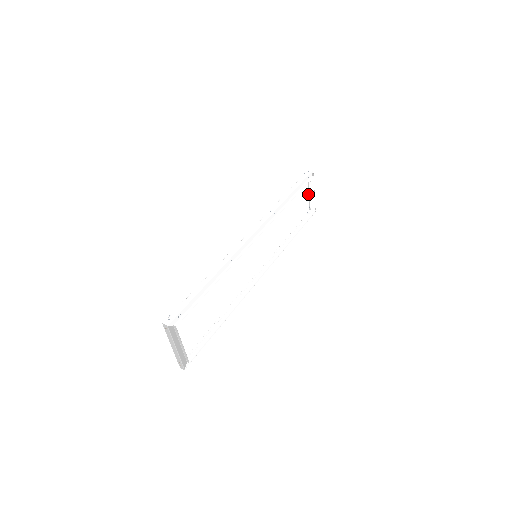
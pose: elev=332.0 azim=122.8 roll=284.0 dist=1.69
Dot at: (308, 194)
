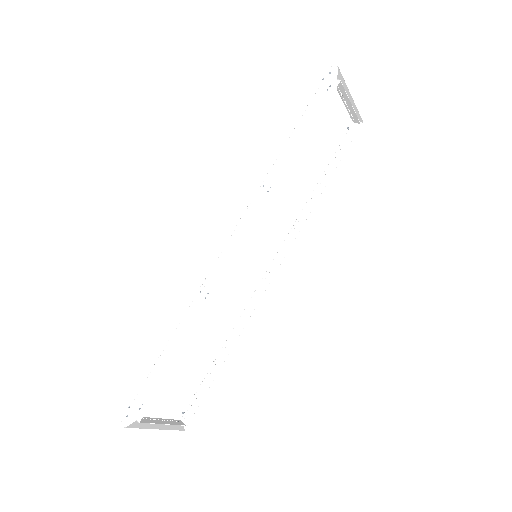
Dot at: occluded
